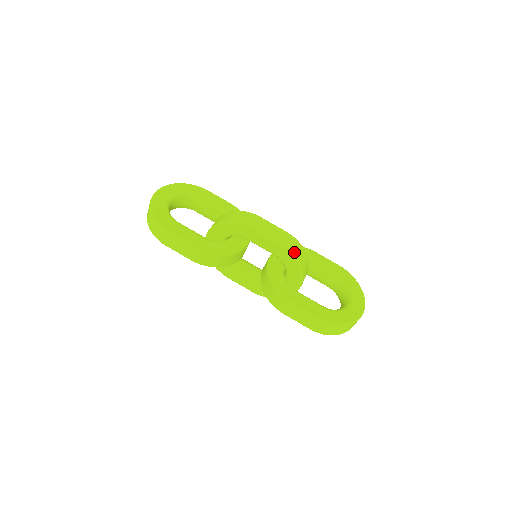
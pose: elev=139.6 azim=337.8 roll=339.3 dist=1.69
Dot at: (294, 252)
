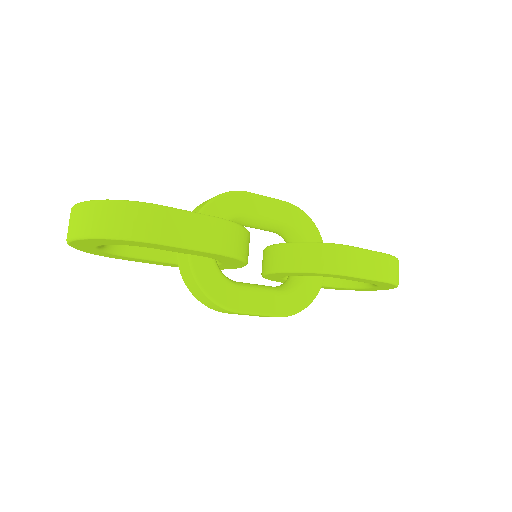
Dot at: (301, 211)
